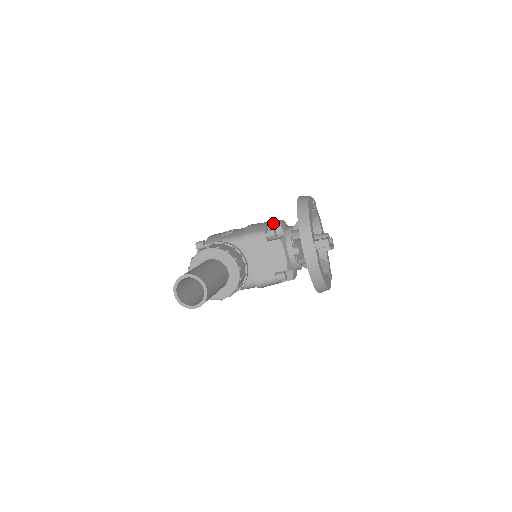
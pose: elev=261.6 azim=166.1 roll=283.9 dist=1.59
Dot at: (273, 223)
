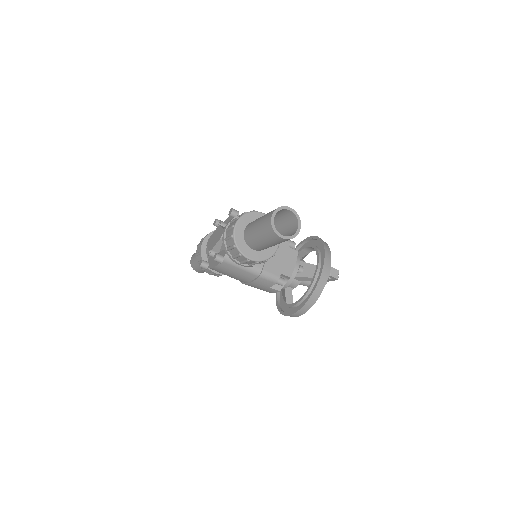
Dot at: occluded
